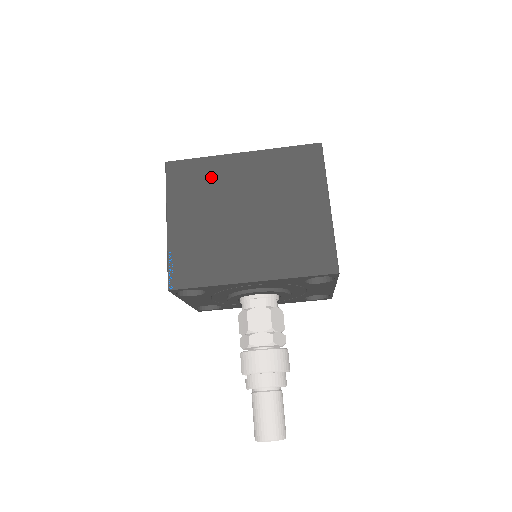
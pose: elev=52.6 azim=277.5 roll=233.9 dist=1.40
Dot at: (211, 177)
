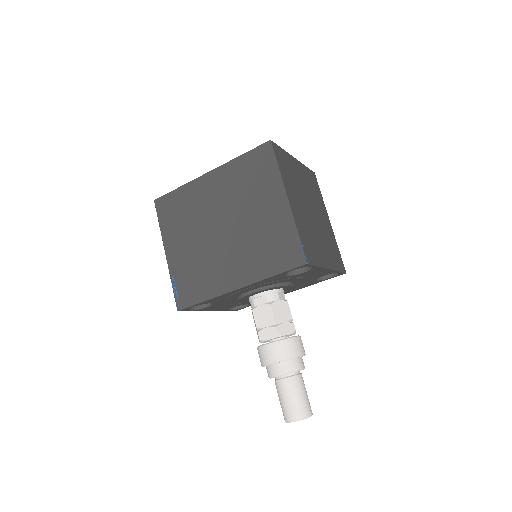
Dot at: (189, 203)
